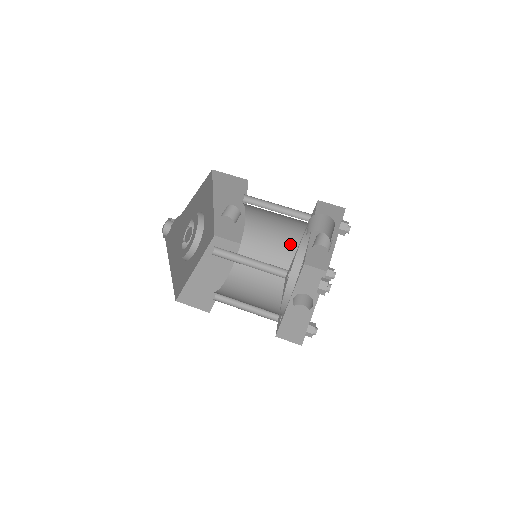
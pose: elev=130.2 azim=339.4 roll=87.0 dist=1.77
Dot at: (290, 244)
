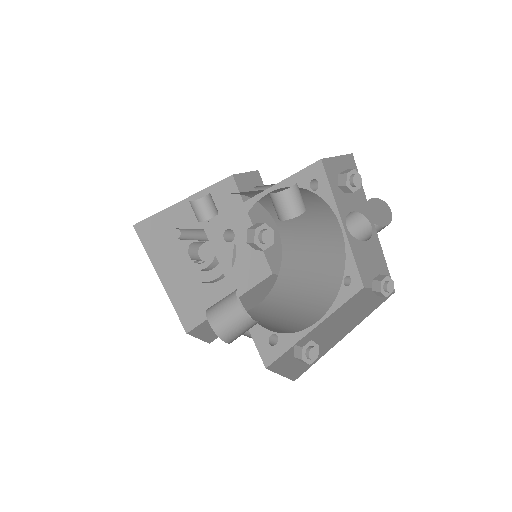
Dot at: occluded
